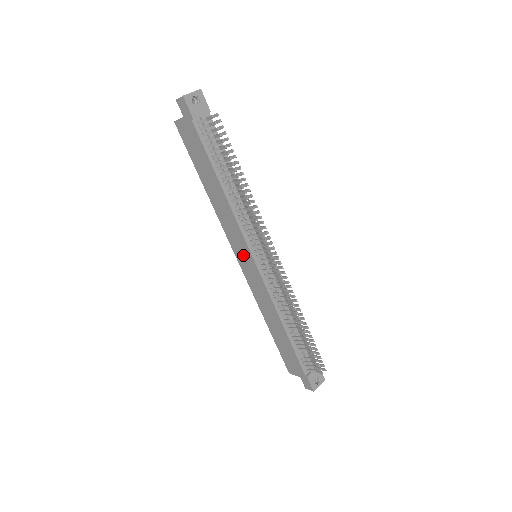
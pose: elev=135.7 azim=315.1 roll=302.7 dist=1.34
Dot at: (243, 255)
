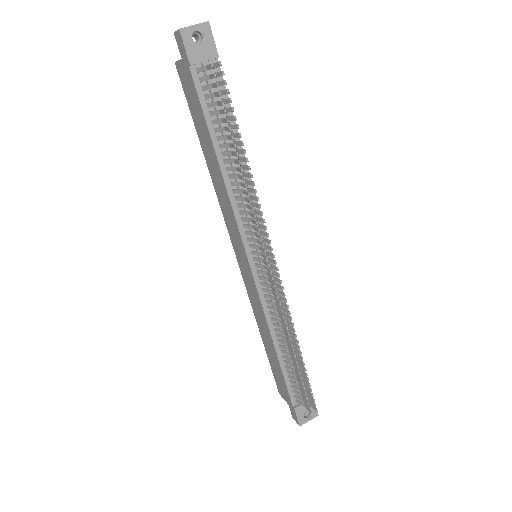
Dot at: (239, 252)
